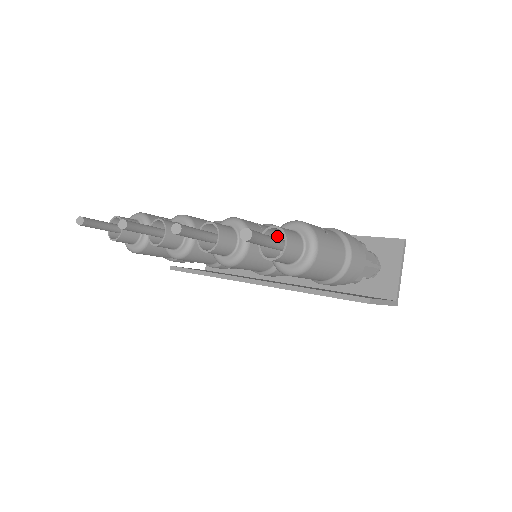
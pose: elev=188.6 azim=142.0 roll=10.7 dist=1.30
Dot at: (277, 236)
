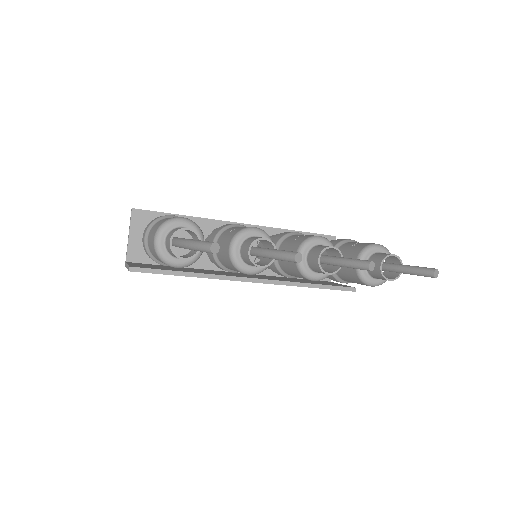
Dot at: (374, 258)
